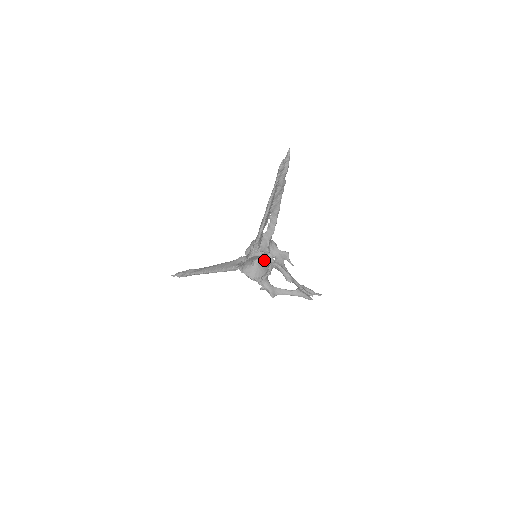
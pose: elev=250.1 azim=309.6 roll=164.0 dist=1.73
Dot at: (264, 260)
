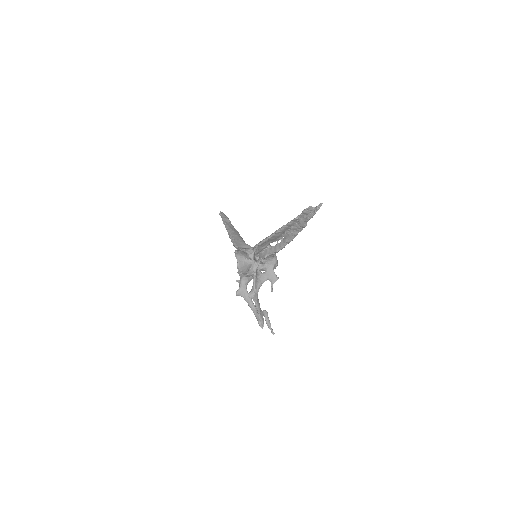
Dot at: occluded
